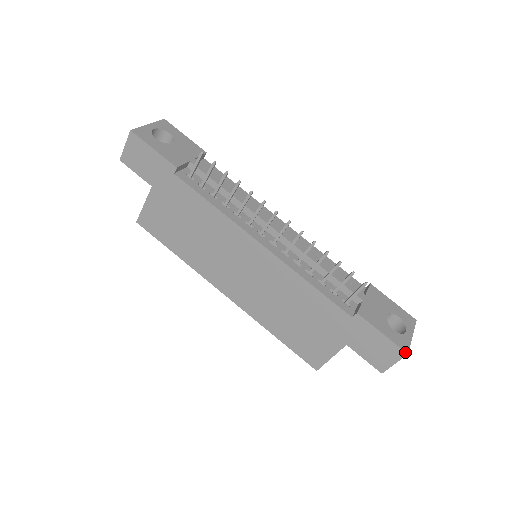
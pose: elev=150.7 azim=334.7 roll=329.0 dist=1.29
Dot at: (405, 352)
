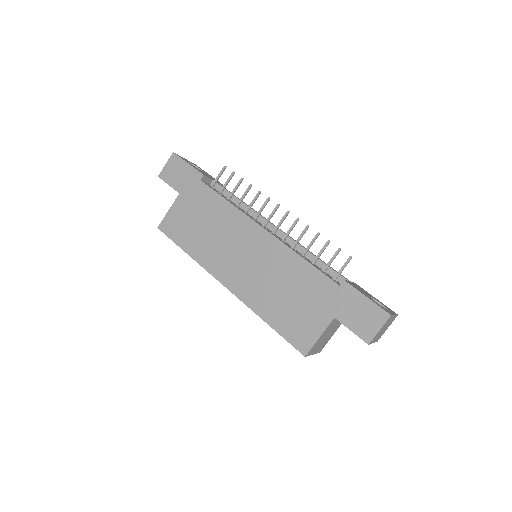
Dot at: (388, 313)
